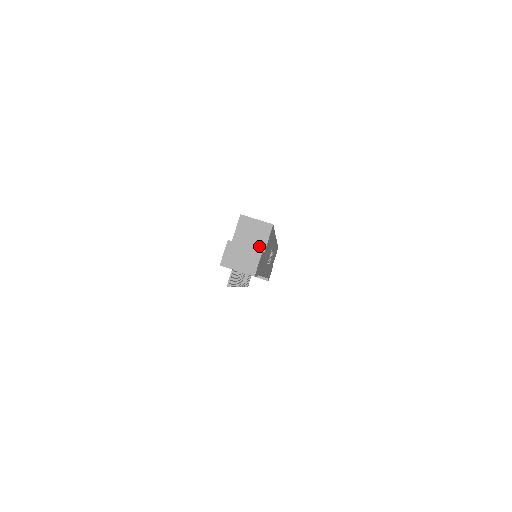
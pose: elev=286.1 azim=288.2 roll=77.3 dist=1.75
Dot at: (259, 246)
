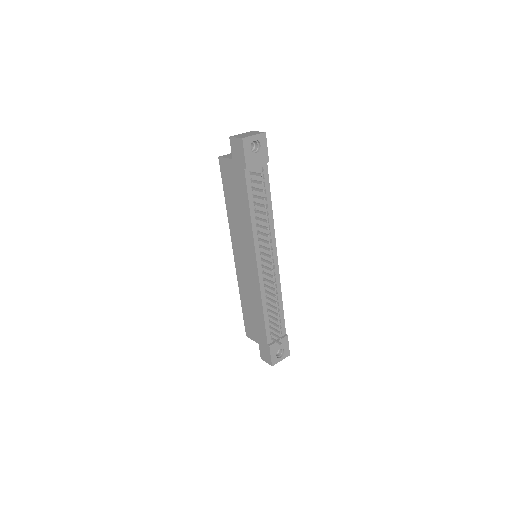
Dot at: occluded
